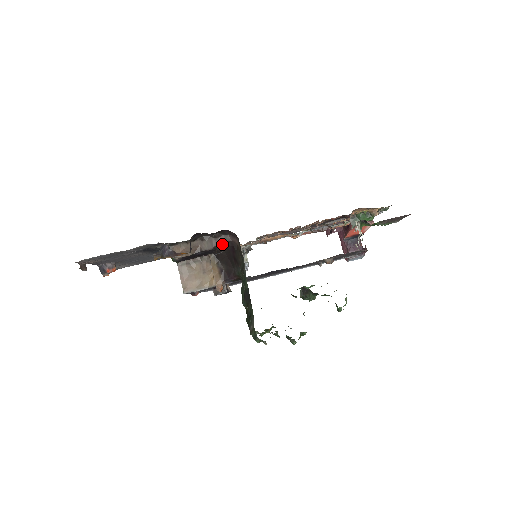
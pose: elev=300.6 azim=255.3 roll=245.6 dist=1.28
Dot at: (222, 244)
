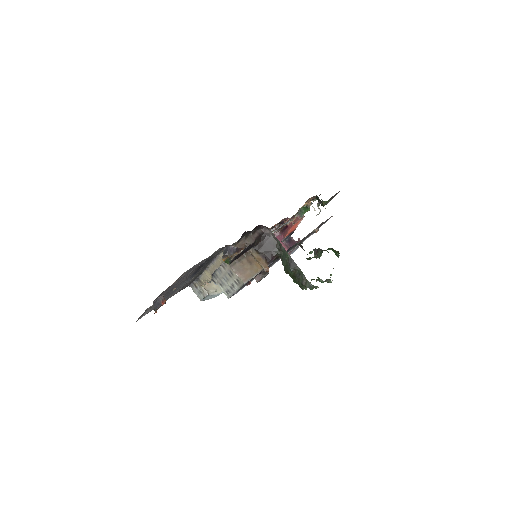
Dot at: (259, 237)
